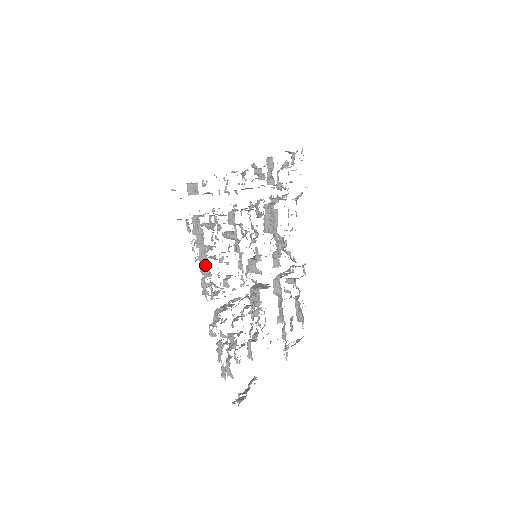
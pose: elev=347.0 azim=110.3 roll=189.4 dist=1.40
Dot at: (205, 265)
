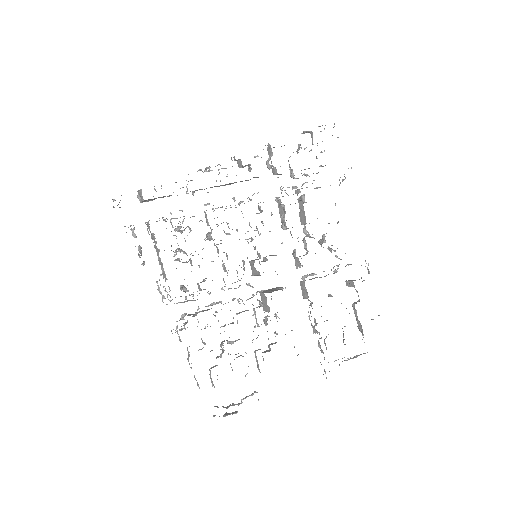
Dot at: (162, 269)
